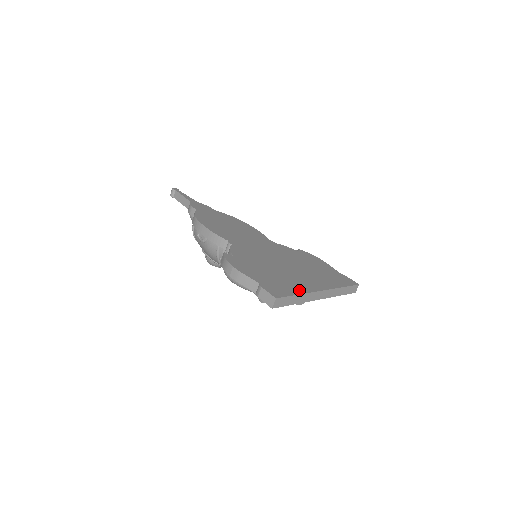
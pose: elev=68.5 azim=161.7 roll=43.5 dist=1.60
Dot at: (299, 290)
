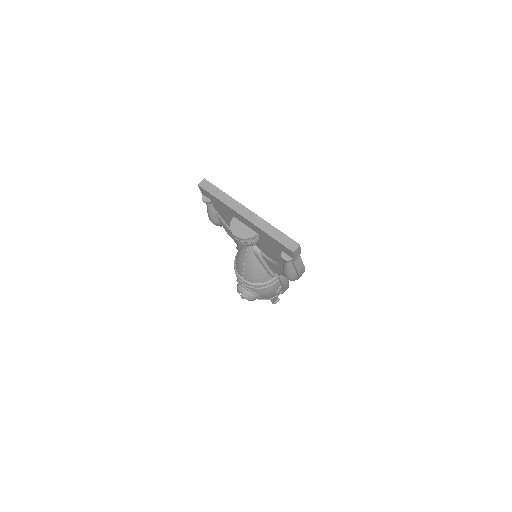
Dot at: occluded
